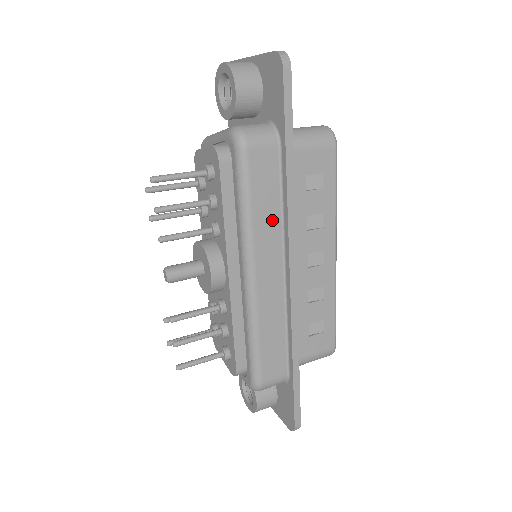
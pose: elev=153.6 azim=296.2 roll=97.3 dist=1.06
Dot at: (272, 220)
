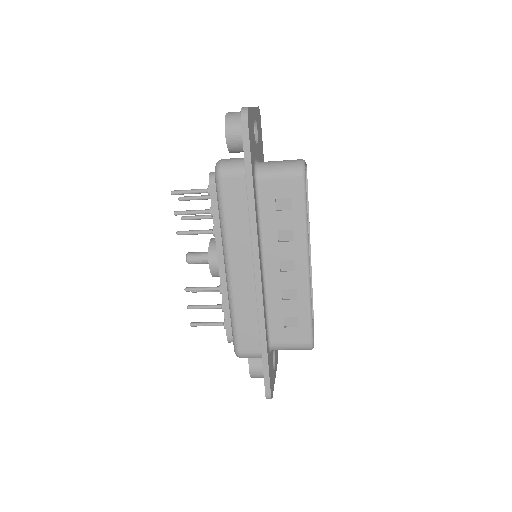
Dot at: (242, 230)
